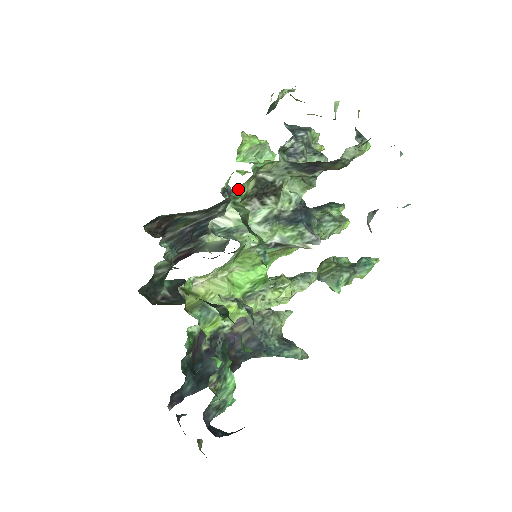
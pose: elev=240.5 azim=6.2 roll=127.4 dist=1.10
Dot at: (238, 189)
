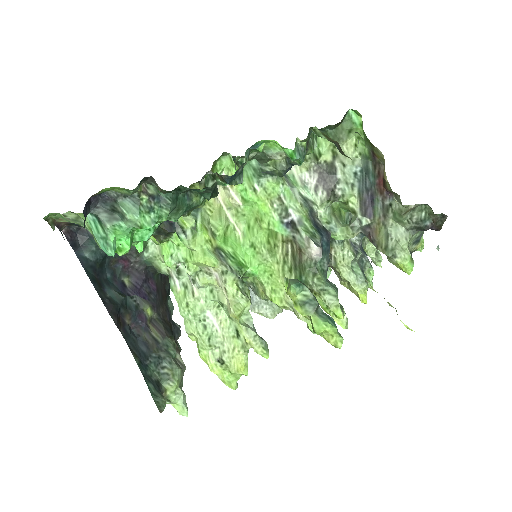
Dot at: occluded
